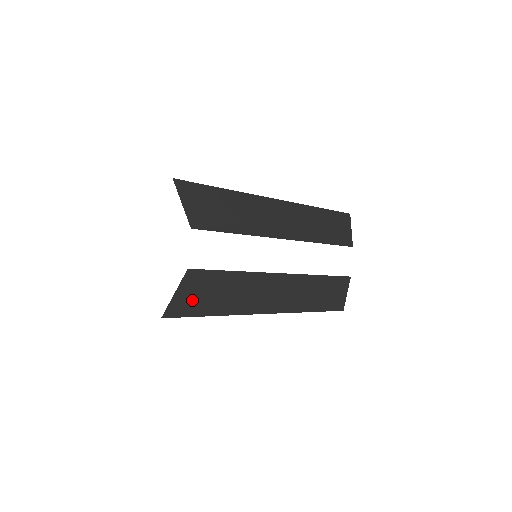
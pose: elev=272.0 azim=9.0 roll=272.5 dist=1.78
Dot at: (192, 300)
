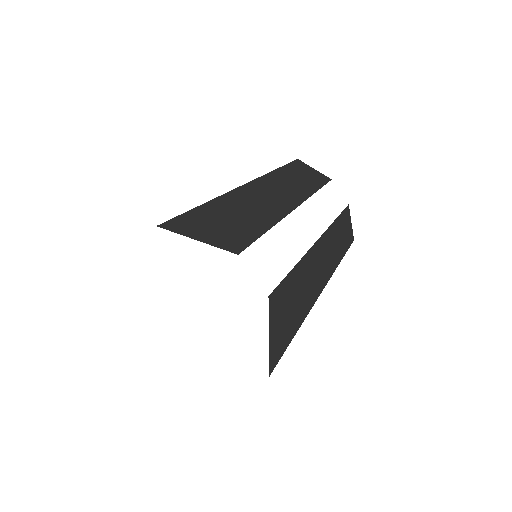
Dot at: (281, 329)
